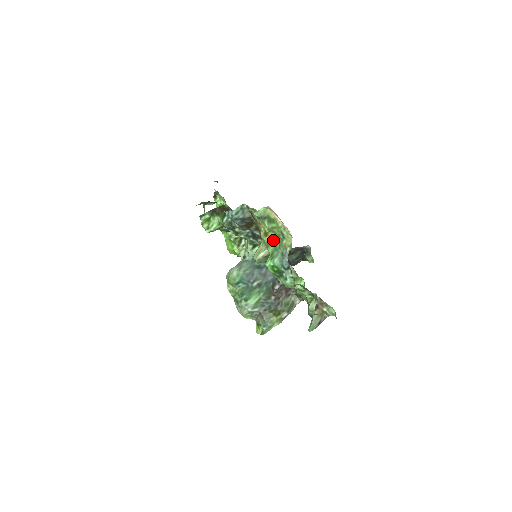
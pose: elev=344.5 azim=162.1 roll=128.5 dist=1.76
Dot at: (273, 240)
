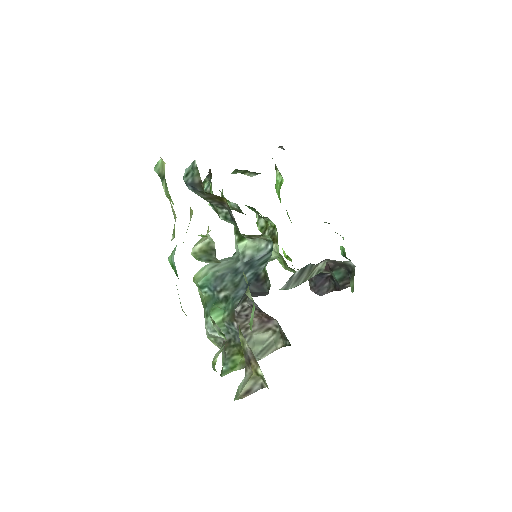
Dot at: occluded
